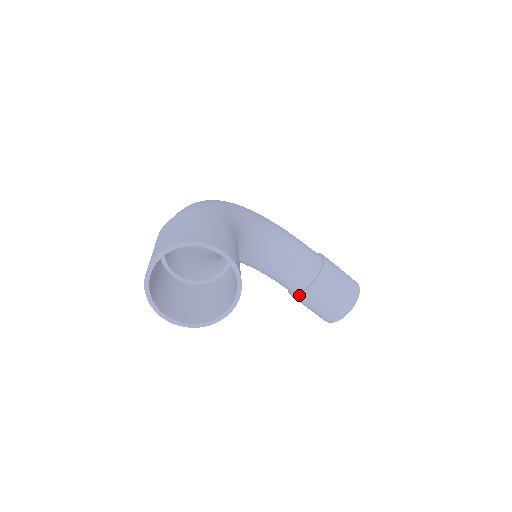
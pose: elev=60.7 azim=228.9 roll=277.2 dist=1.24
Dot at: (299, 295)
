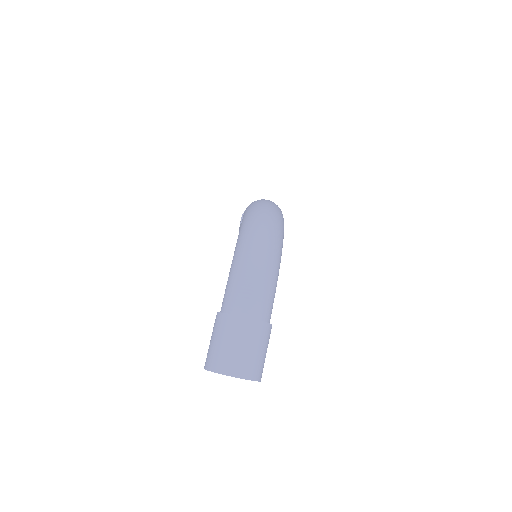
Dot at: occluded
